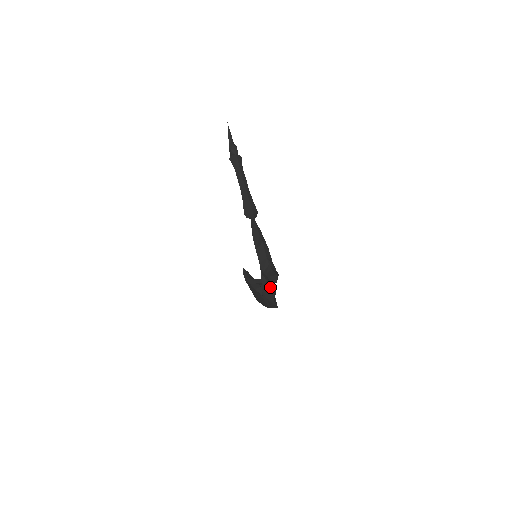
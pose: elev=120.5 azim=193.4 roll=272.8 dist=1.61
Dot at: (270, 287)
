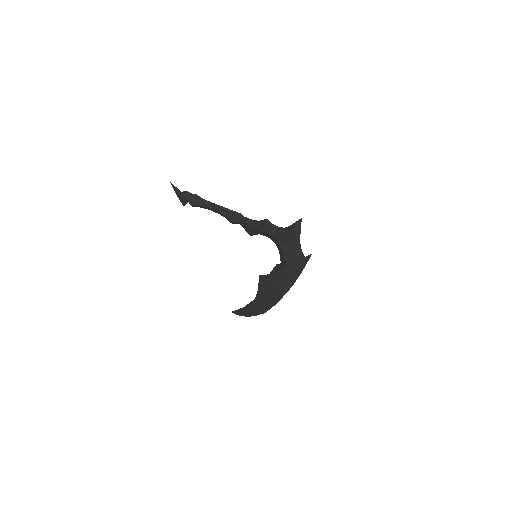
Dot at: (294, 246)
